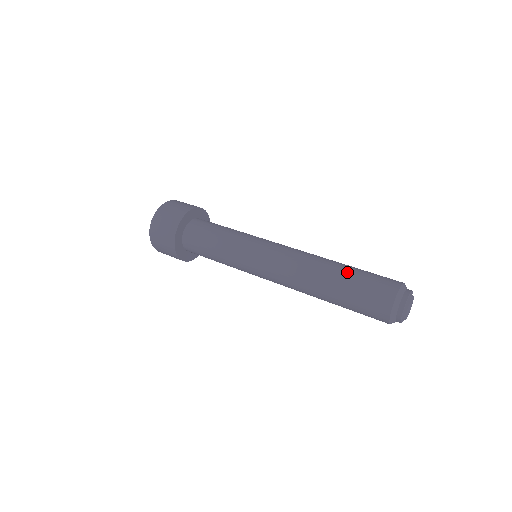
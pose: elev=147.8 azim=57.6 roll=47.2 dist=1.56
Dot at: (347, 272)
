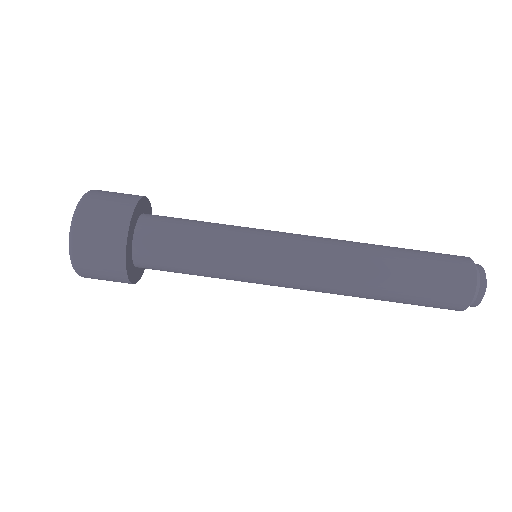
Dot at: (403, 288)
